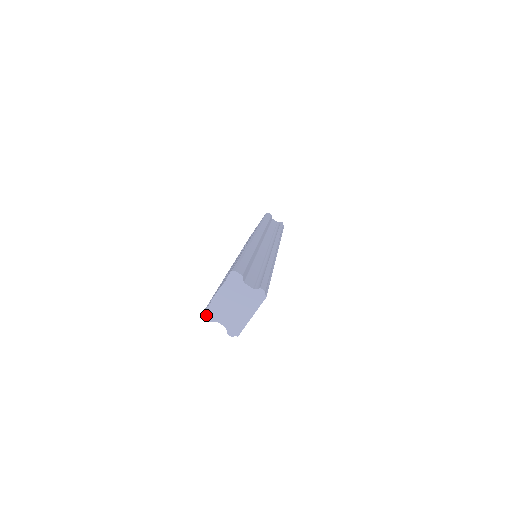
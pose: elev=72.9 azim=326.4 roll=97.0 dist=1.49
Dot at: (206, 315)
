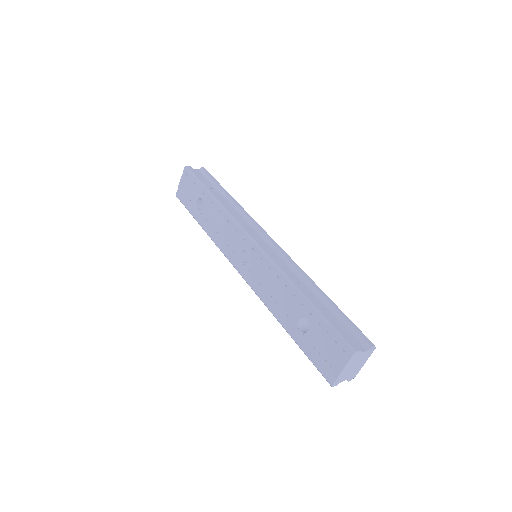
Dot at: (334, 384)
